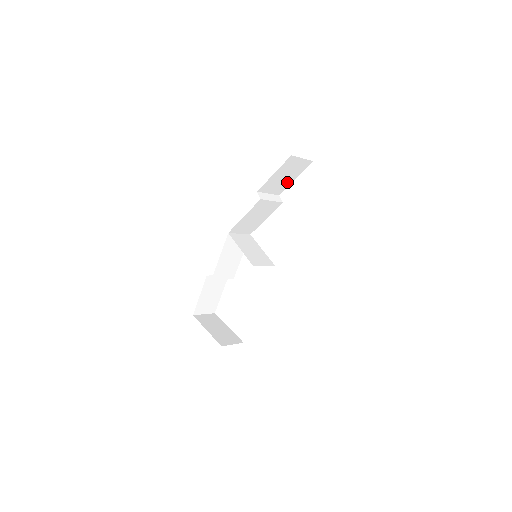
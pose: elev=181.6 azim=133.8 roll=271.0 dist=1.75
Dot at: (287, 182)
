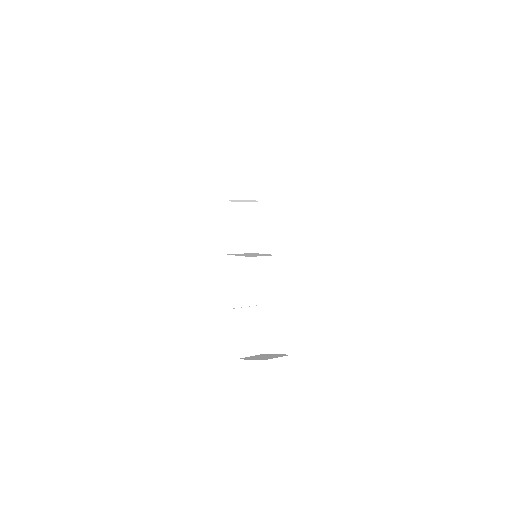
Dot at: (251, 181)
